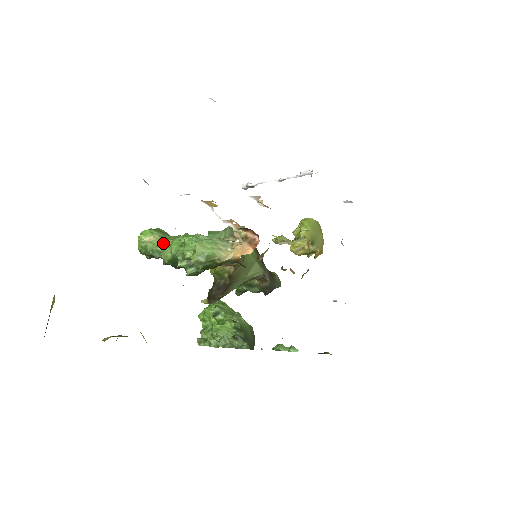
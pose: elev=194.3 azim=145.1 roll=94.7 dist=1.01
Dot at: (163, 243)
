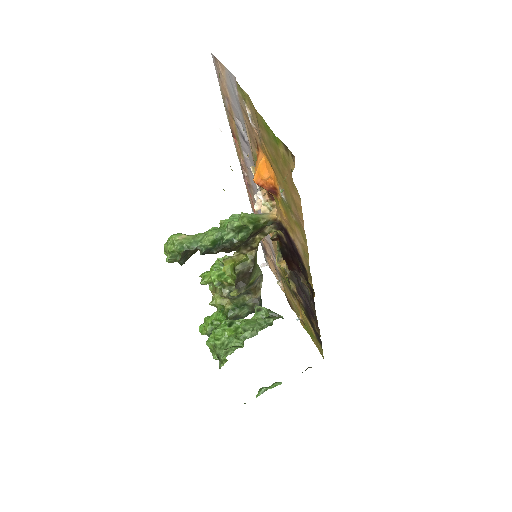
Dot at: (198, 235)
